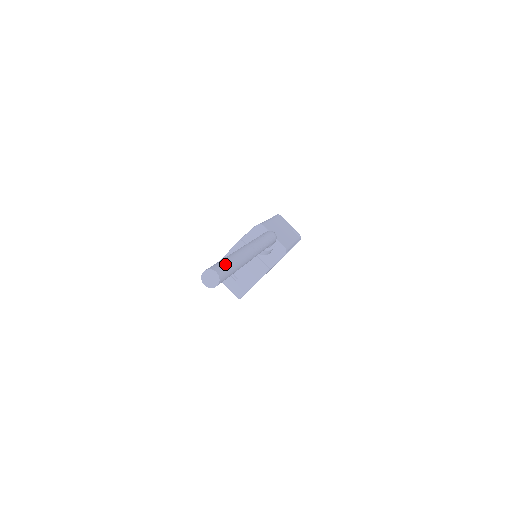
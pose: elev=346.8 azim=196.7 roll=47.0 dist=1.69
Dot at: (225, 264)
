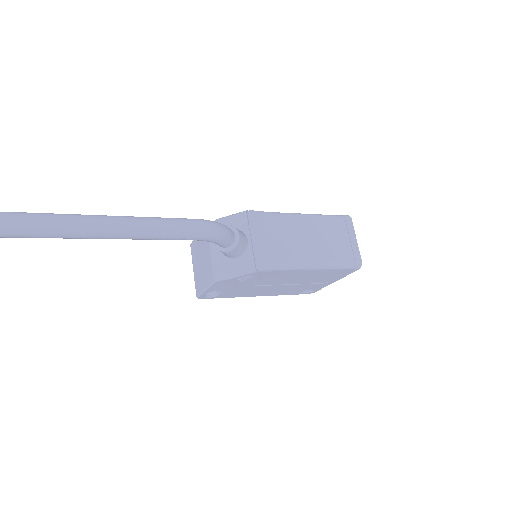
Dot at: out of frame
